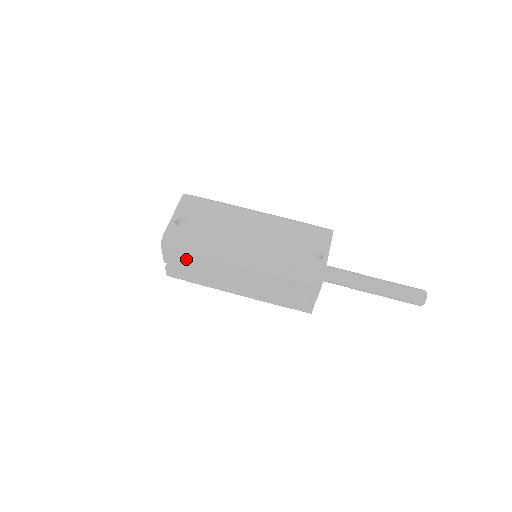
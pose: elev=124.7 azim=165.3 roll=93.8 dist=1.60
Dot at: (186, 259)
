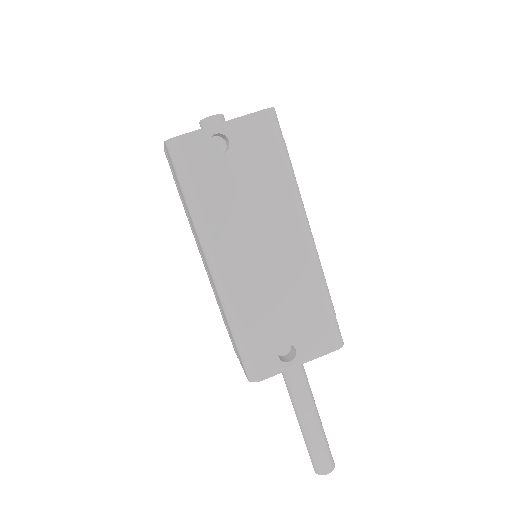
Dot at: occluded
